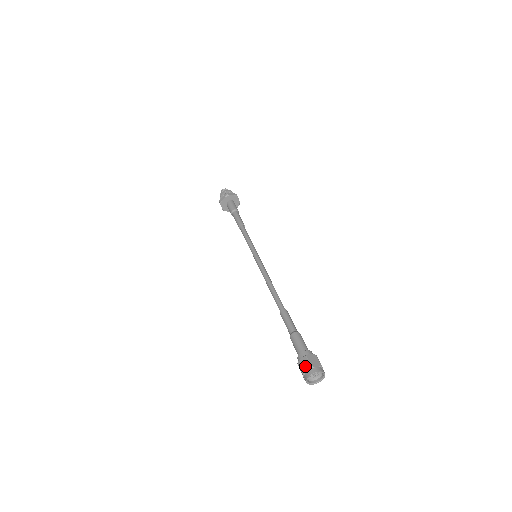
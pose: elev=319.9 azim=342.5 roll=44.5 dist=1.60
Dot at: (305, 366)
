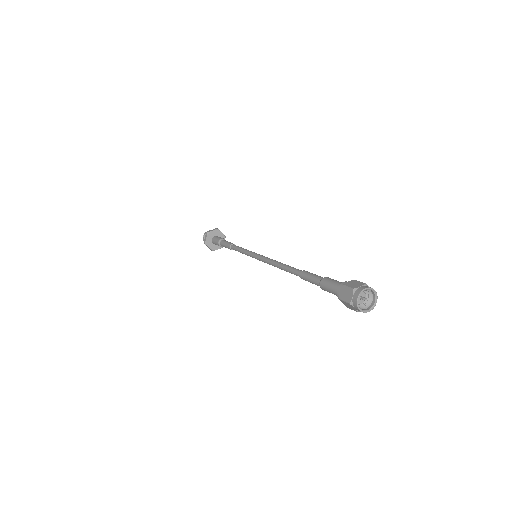
Dot at: (356, 284)
